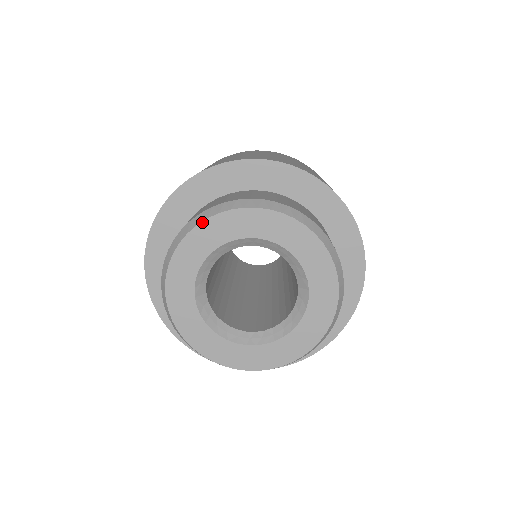
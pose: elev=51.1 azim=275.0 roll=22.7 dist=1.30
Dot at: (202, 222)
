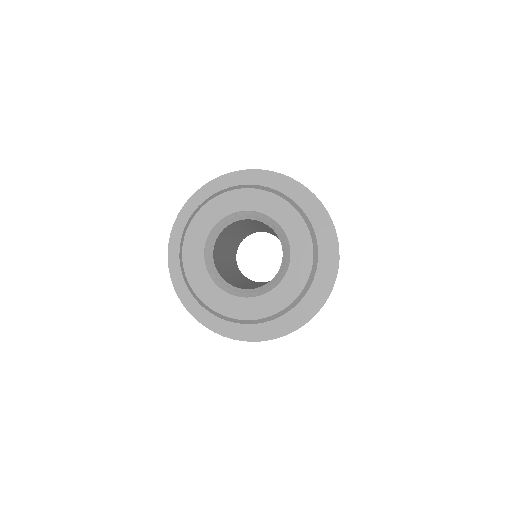
Dot at: (206, 203)
